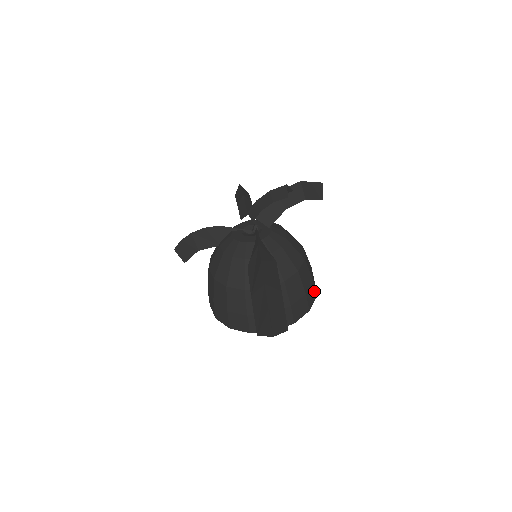
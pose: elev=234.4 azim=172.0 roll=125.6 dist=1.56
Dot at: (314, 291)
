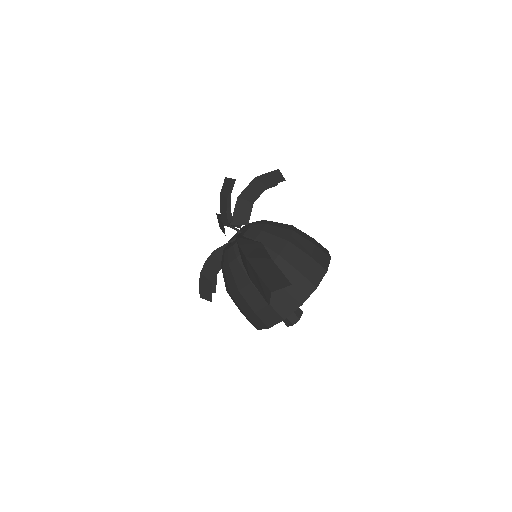
Dot at: (324, 254)
